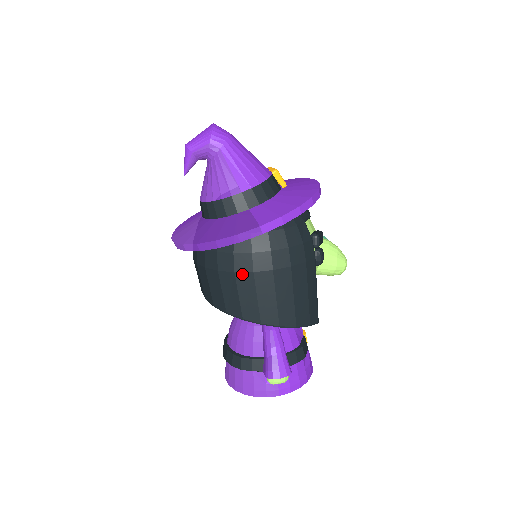
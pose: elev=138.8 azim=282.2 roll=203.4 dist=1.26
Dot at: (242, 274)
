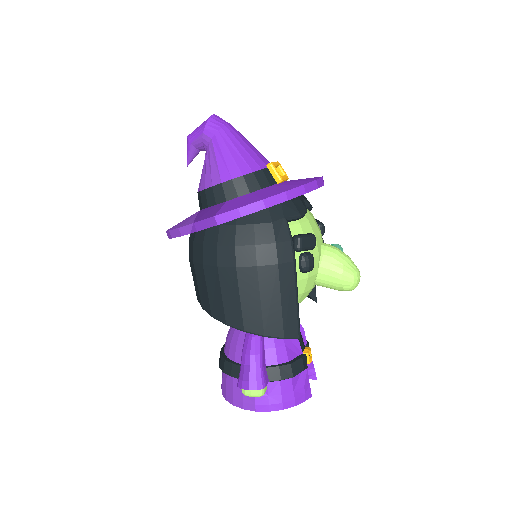
Dot at: (209, 267)
